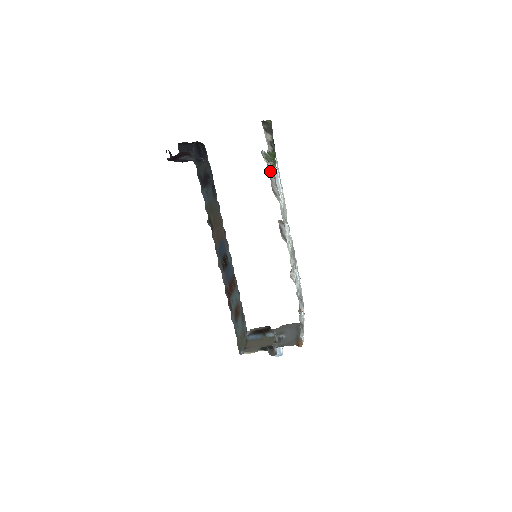
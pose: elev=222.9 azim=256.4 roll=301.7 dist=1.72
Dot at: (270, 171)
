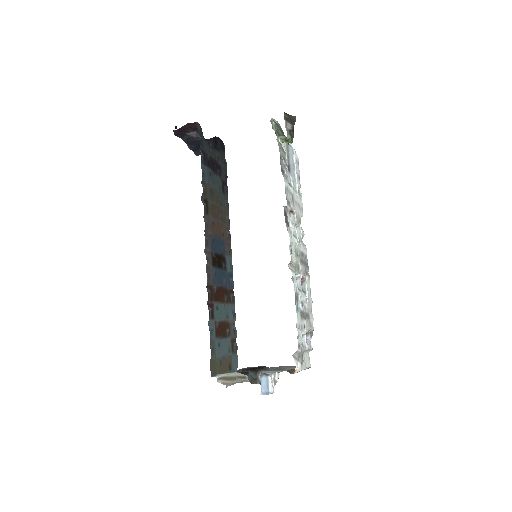
Dot at: (280, 148)
